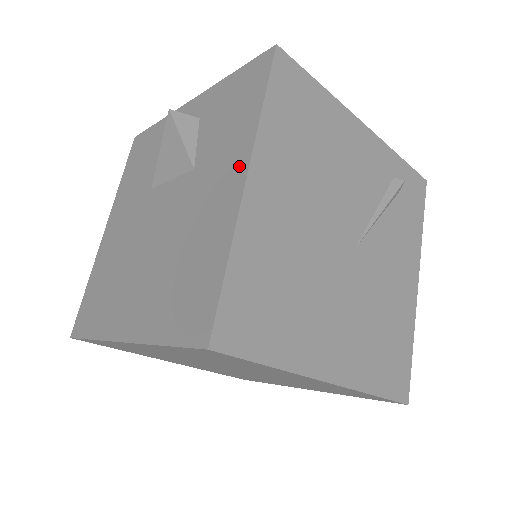
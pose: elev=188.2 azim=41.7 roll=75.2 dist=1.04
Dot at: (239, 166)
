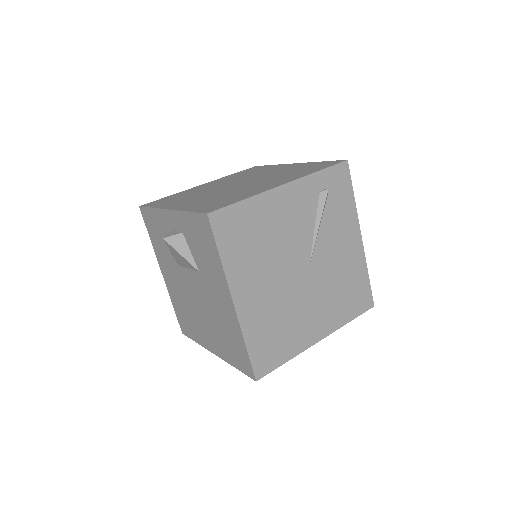
Dot at: (226, 292)
